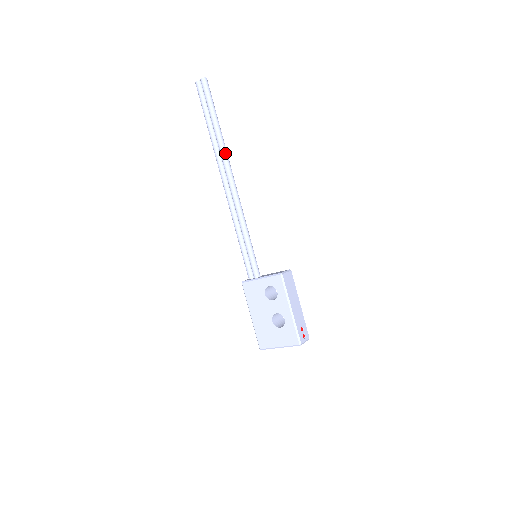
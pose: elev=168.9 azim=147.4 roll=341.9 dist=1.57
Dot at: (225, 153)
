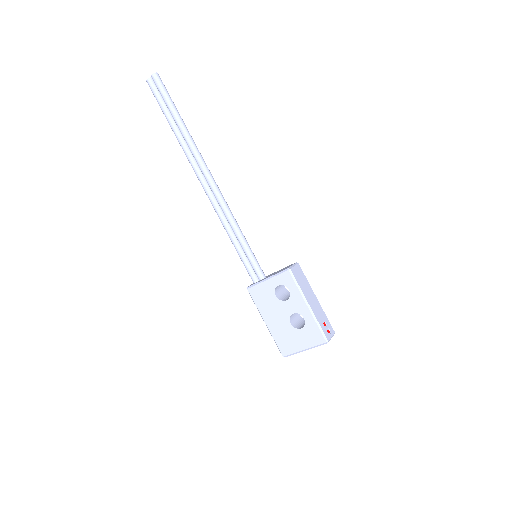
Dot at: (196, 151)
